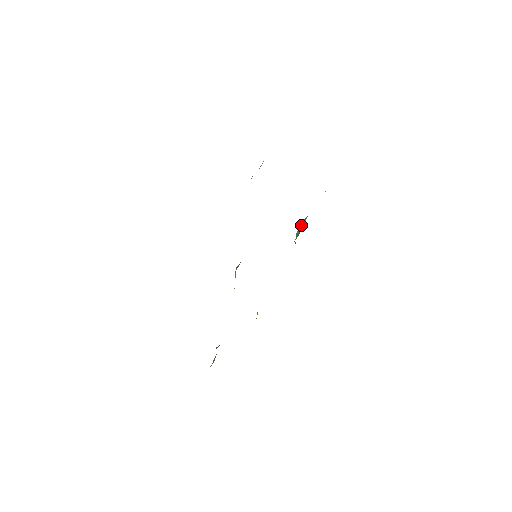
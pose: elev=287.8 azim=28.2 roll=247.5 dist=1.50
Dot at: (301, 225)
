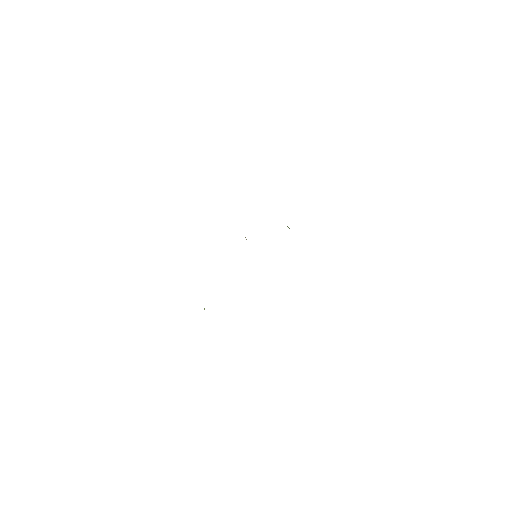
Dot at: occluded
